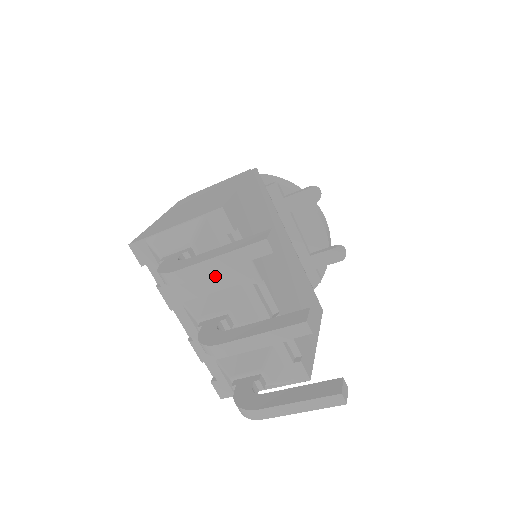
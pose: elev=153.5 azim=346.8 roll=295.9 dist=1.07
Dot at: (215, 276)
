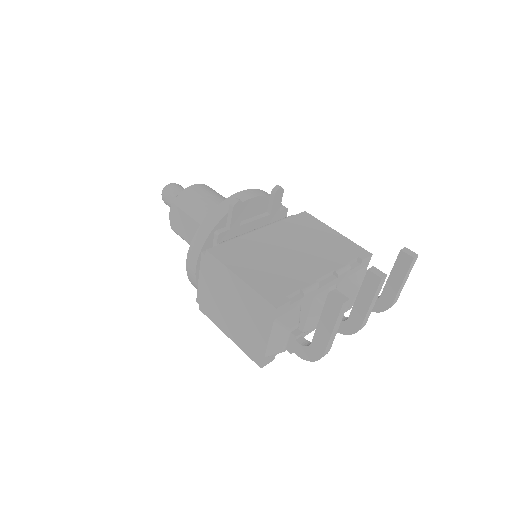
Dot at: (302, 313)
